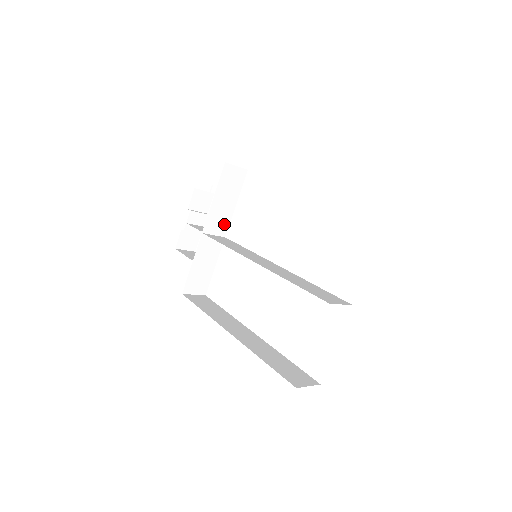
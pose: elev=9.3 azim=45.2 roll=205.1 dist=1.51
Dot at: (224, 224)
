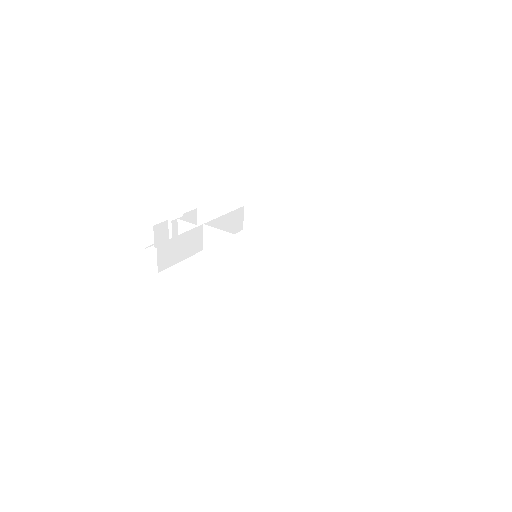
Dot at: occluded
